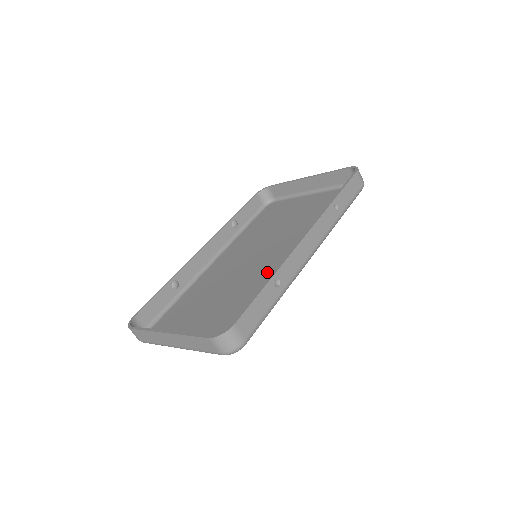
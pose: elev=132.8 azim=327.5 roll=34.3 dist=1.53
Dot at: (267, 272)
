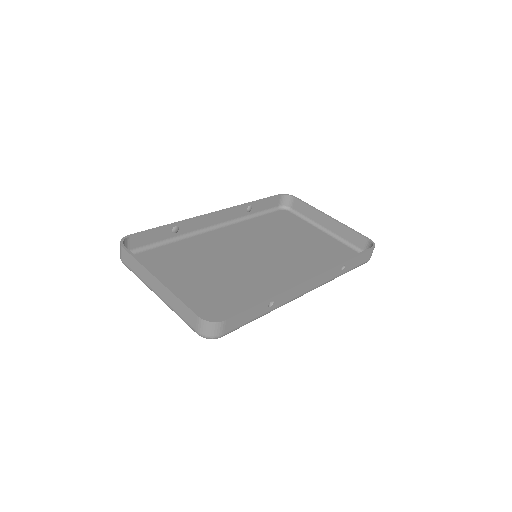
Dot at: (260, 280)
